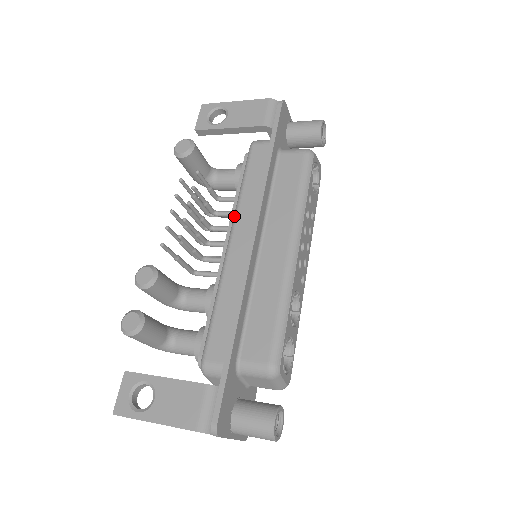
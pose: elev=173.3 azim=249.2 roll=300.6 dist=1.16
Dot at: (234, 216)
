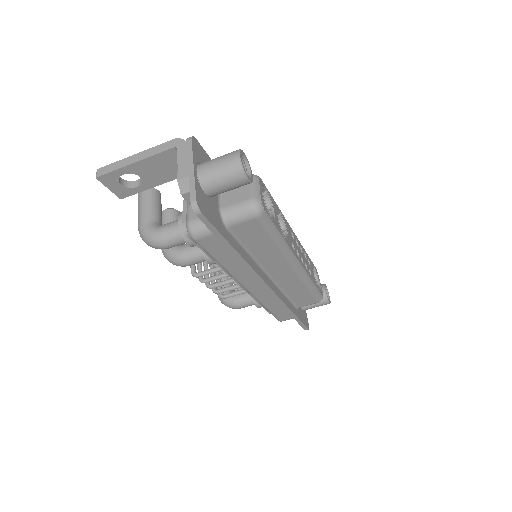
Dot at: occluded
